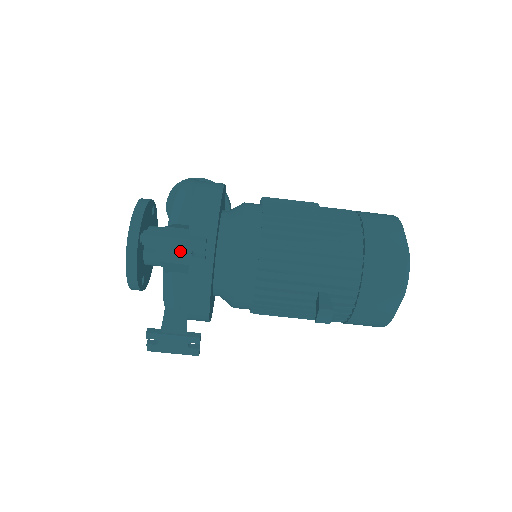
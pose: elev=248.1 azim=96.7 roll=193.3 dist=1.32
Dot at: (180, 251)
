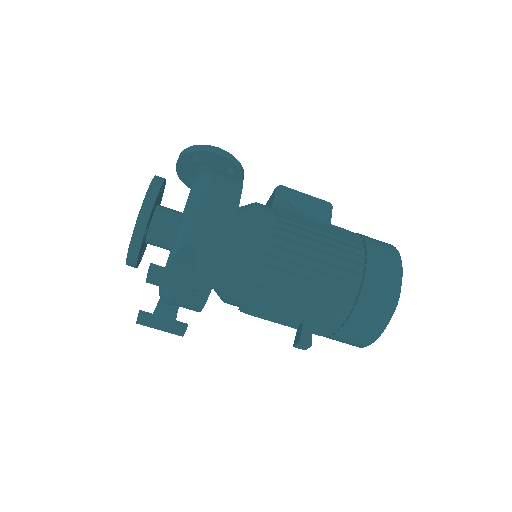
Dot at: (183, 286)
